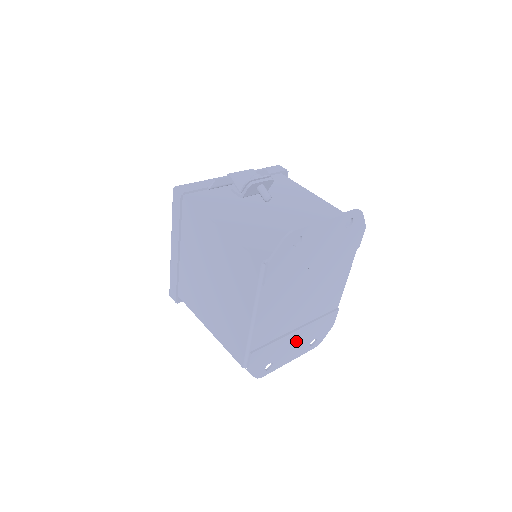
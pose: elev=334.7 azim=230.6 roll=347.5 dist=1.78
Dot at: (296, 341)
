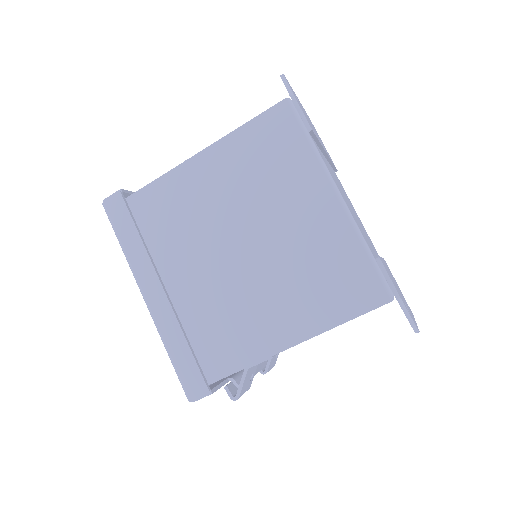
Dot at: occluded
